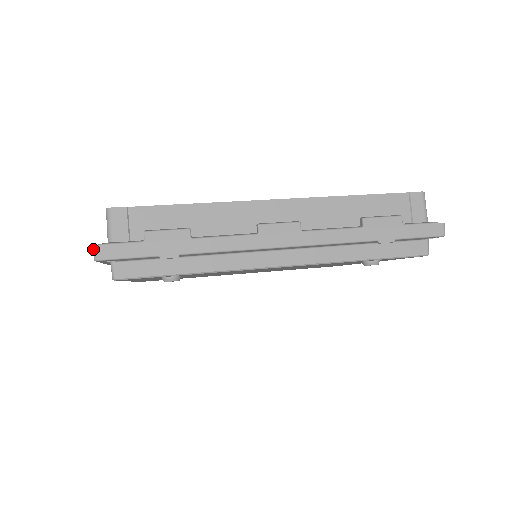
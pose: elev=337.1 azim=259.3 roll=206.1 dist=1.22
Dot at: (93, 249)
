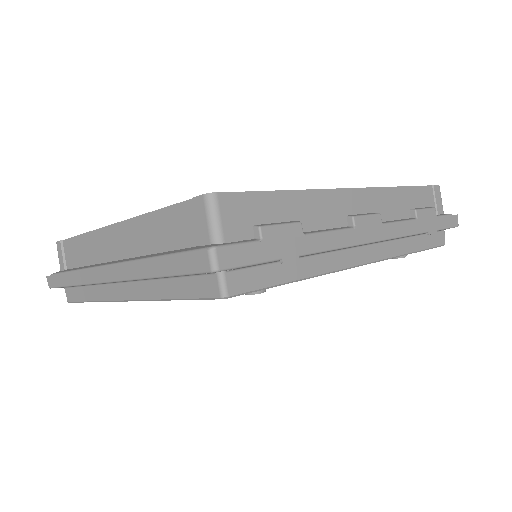
Dot at: (211, 254)
